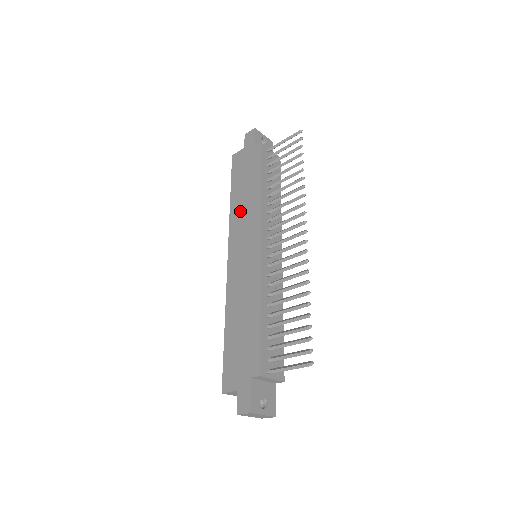
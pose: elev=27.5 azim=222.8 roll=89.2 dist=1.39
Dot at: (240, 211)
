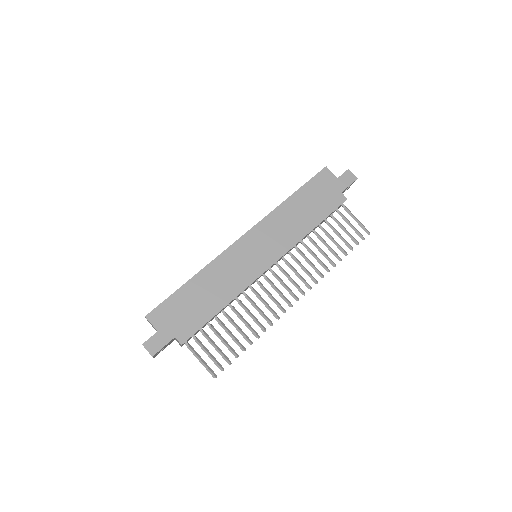
Dot at: (285, 219)
